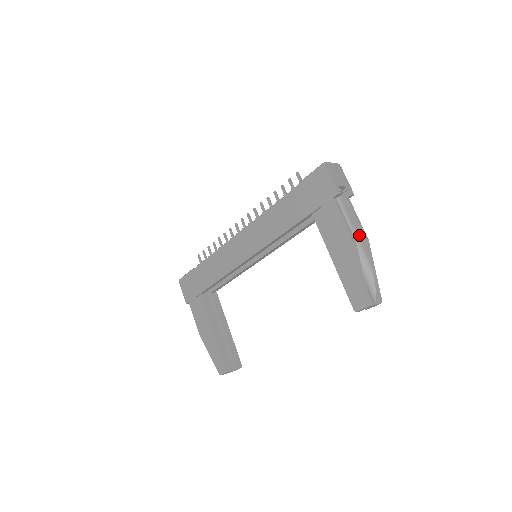
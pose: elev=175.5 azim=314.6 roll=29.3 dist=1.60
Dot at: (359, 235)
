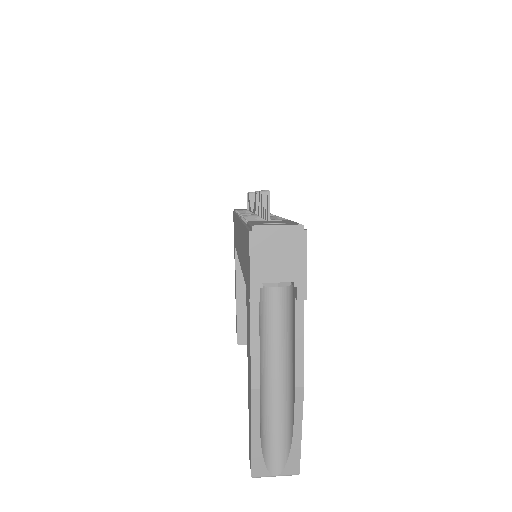
Dot at: (293, 368)
